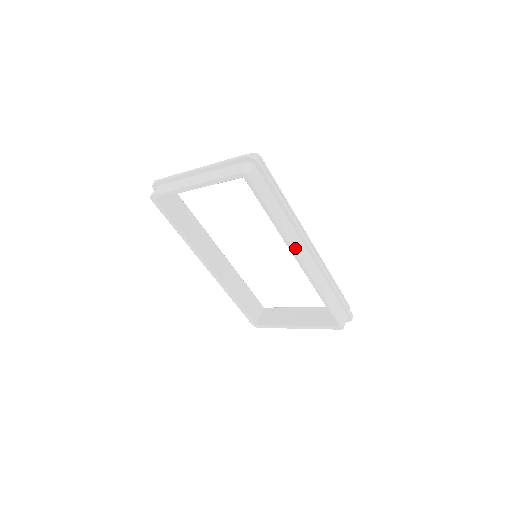
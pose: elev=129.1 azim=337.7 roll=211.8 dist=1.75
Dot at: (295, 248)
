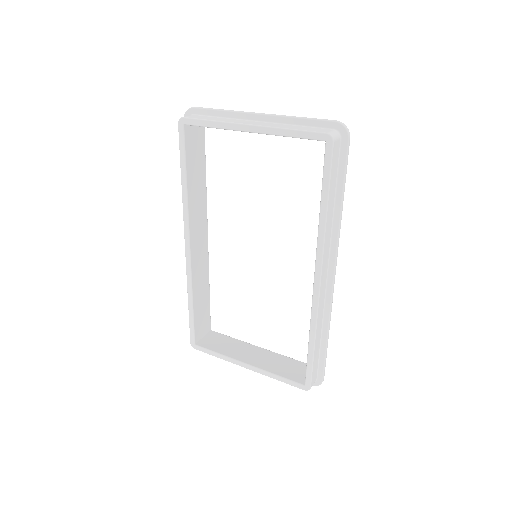
Dot at: (323, 261)
